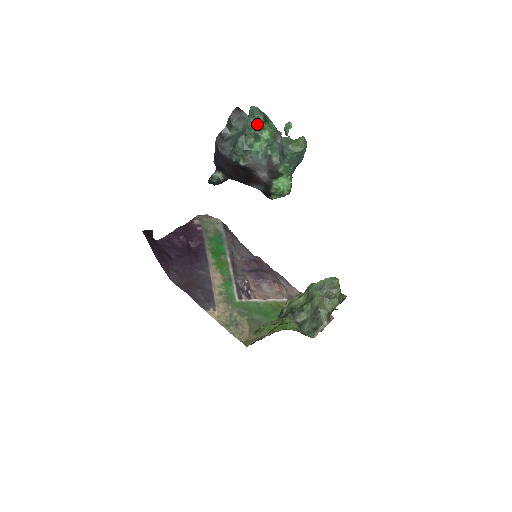
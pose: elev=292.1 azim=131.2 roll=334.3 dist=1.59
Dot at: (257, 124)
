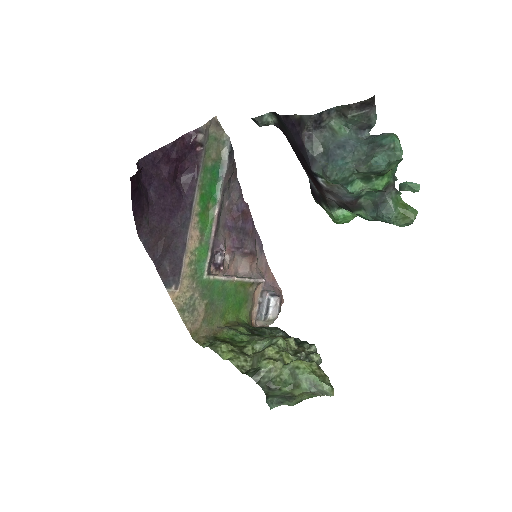
Dot at: (383, 172)
